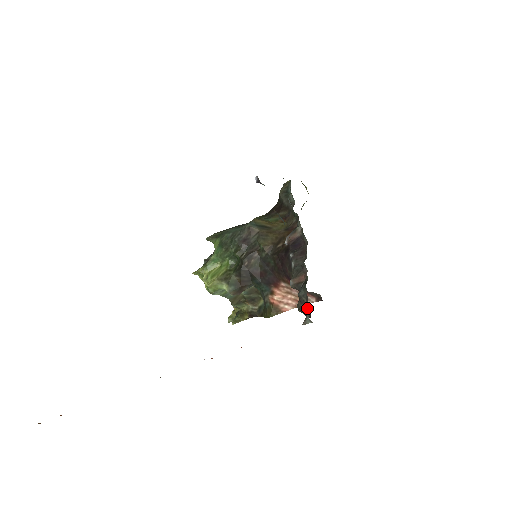
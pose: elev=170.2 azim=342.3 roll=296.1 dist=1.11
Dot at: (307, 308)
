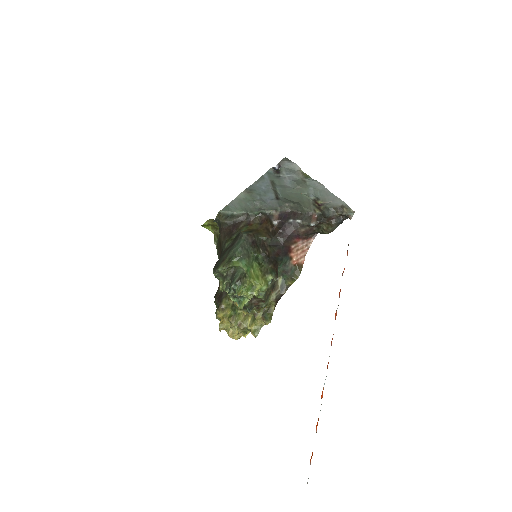
Dot at: (343, 213)
